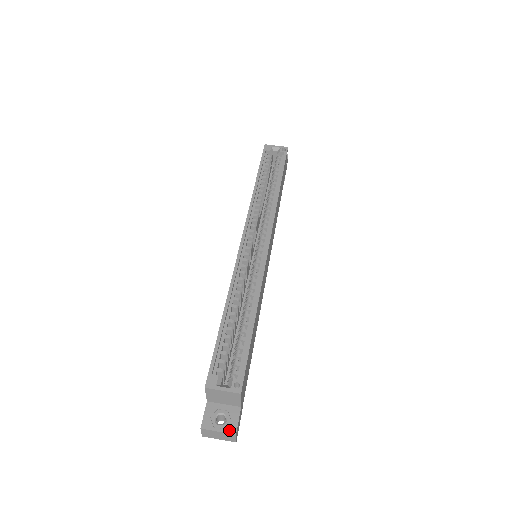
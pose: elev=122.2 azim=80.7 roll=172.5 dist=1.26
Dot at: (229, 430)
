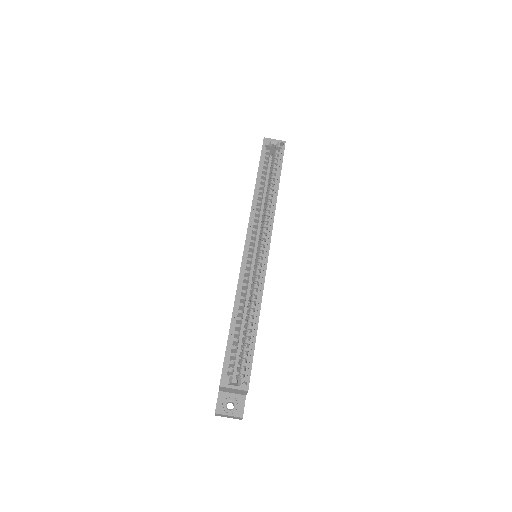
Dot at: (237, 414)
